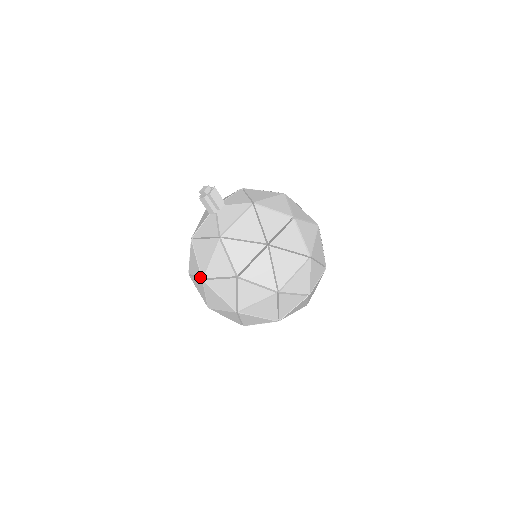
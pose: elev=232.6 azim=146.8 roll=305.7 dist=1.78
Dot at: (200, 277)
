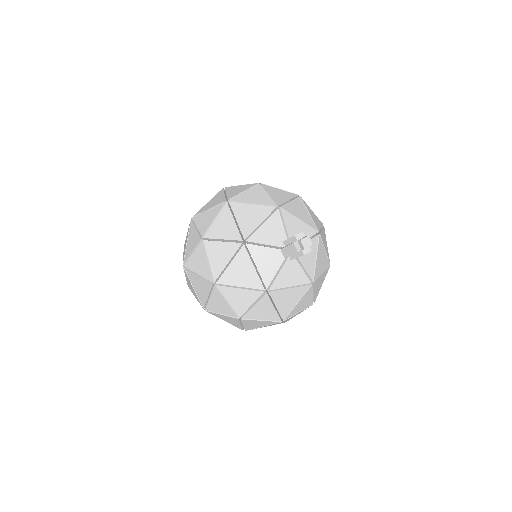
Dot at: (214, 279)
